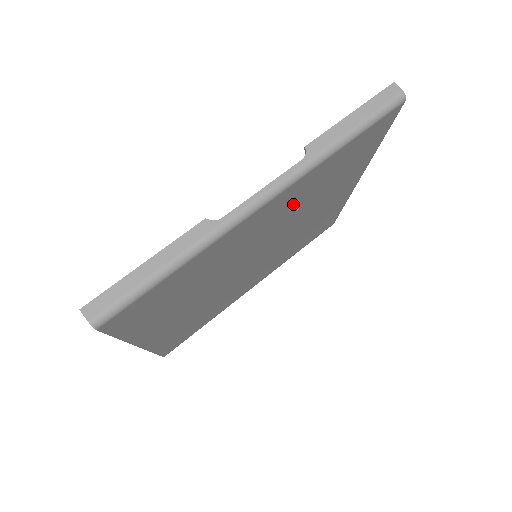
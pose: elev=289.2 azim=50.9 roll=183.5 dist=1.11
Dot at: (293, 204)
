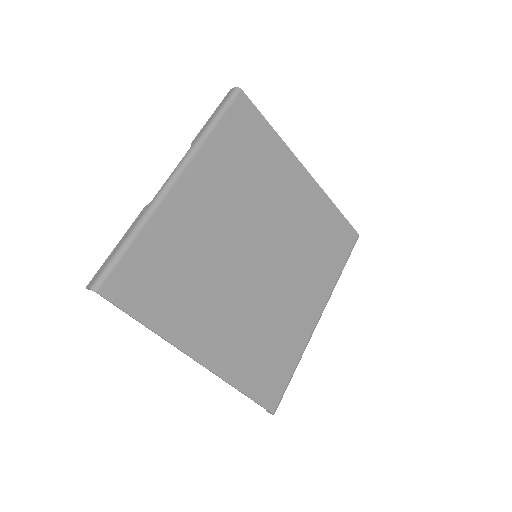
Dot at: (224, 187)
